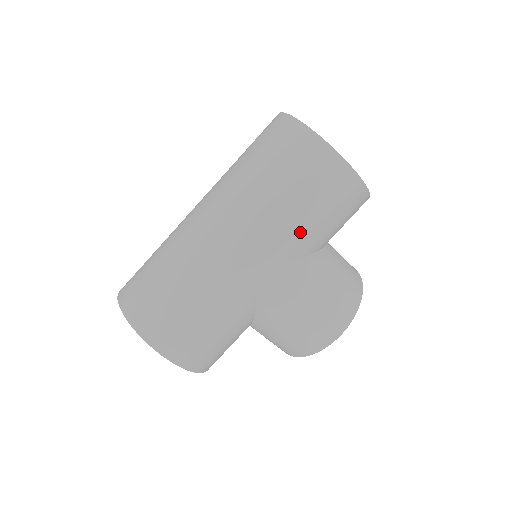
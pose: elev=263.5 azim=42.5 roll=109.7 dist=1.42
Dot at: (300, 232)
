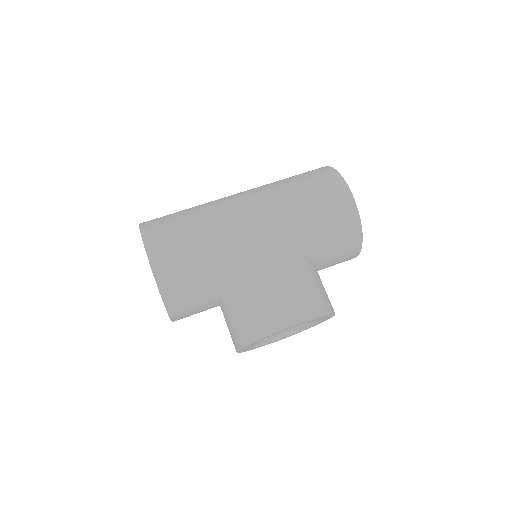
Dot at: (296, 217)
